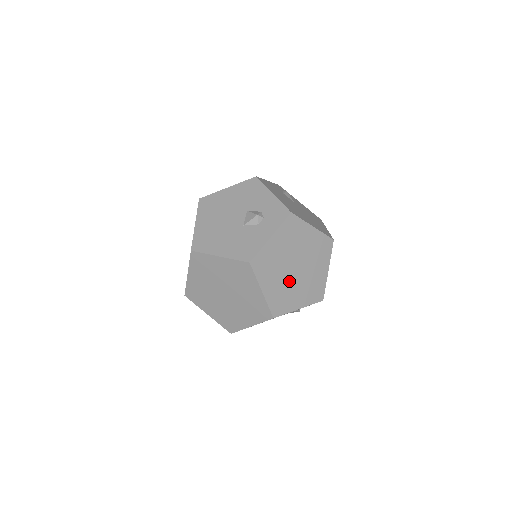
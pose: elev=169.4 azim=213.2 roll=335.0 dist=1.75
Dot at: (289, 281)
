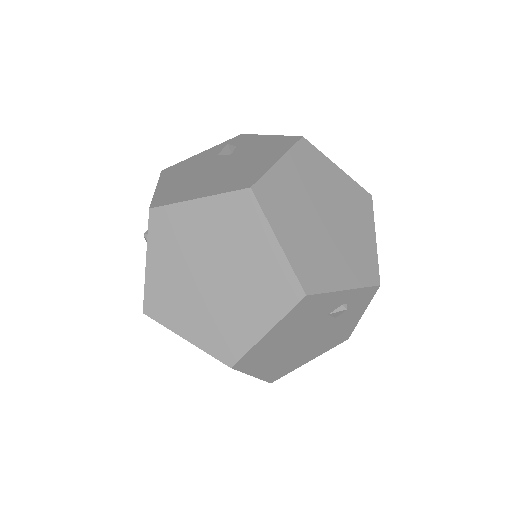
Dot at: (217, 302)
